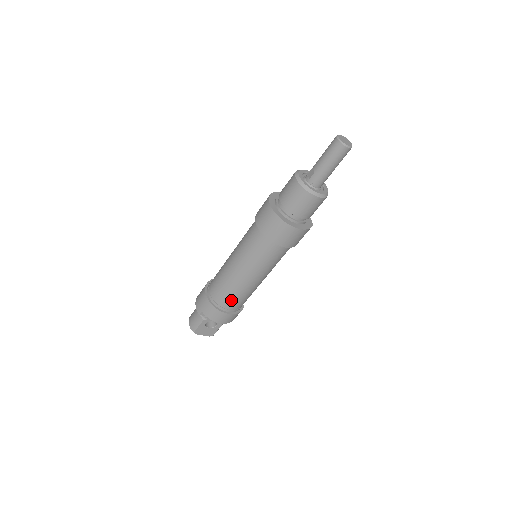
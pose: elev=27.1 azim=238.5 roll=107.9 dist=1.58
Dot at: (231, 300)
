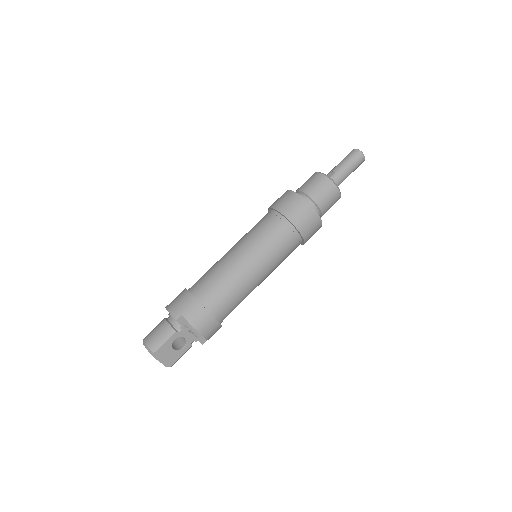
Dot at: (225, 299)
